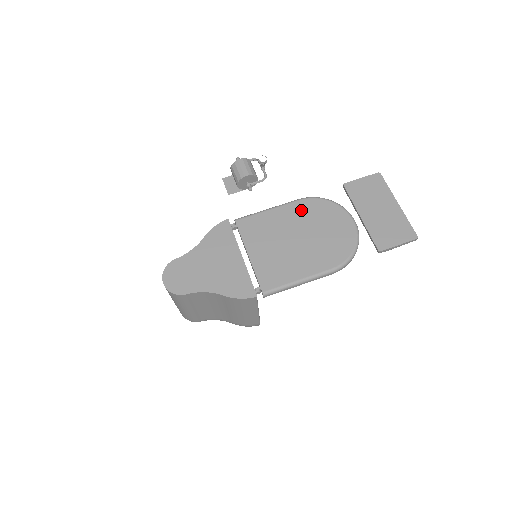
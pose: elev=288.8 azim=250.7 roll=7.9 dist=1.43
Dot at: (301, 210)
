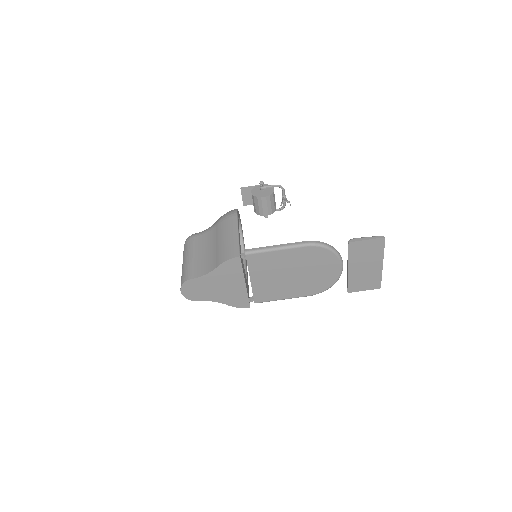
Dot at: (304, 255)
